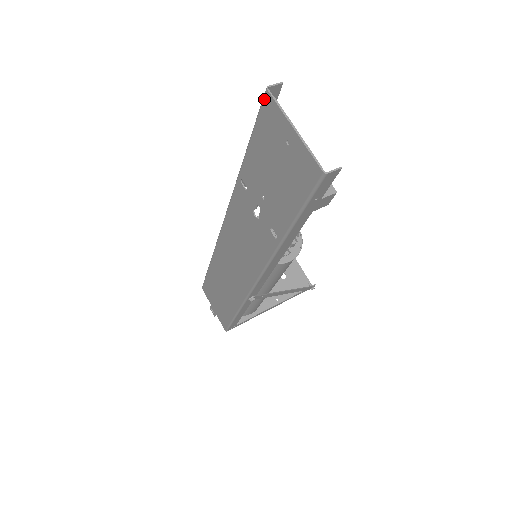
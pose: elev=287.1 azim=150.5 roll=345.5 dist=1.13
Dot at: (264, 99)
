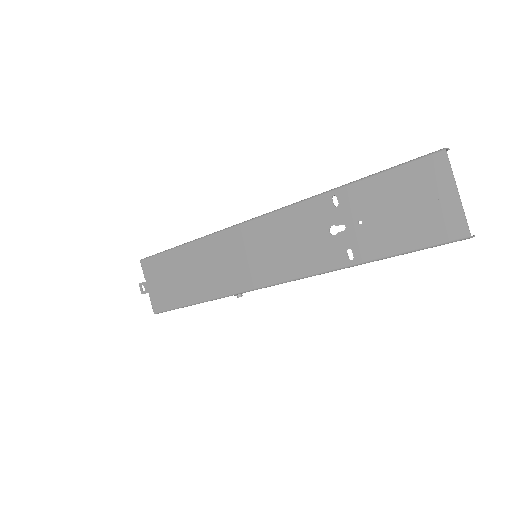
Dot at: (435, 155)
